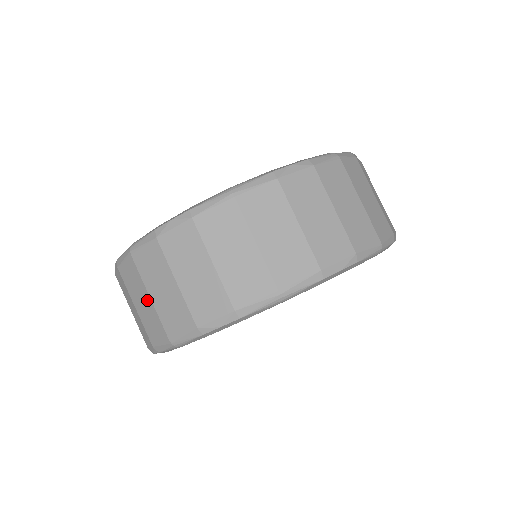
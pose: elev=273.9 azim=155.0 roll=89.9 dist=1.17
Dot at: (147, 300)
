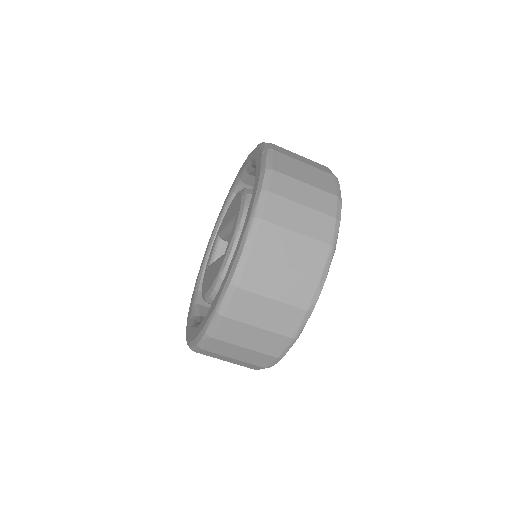
Dot at: occluded
